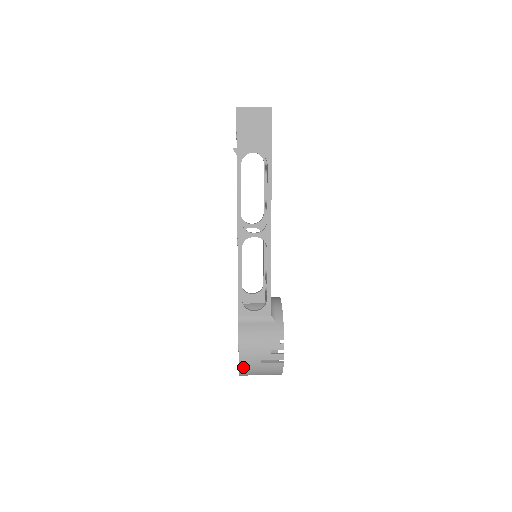
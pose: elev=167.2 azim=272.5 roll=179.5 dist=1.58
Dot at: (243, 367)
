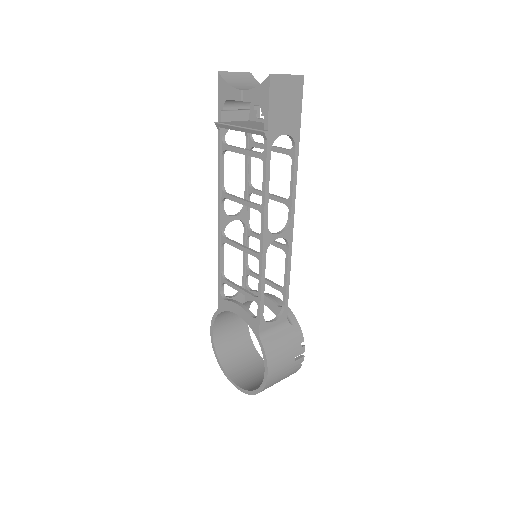
Dot at: (267, 386)
